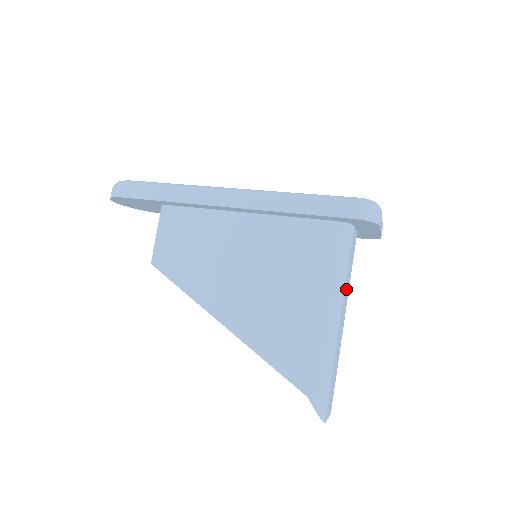
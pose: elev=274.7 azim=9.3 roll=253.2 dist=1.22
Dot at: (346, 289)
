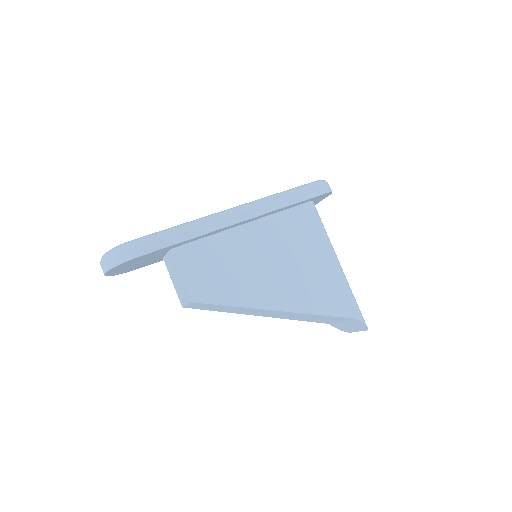
Dot at: occluded
